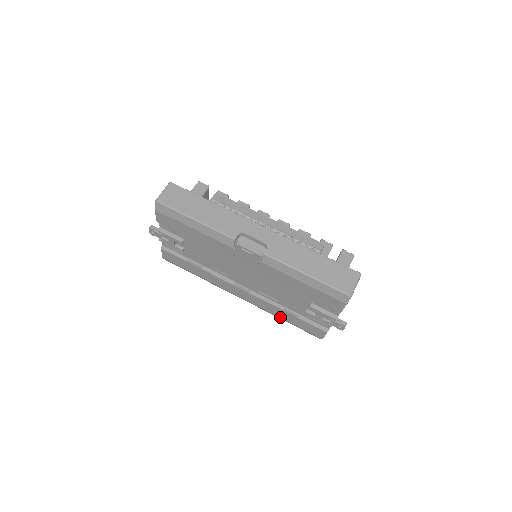
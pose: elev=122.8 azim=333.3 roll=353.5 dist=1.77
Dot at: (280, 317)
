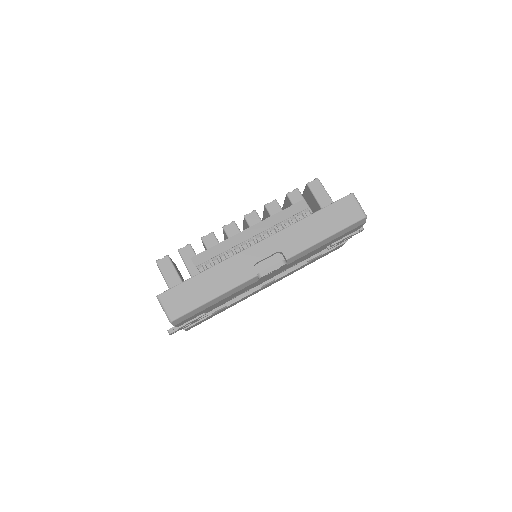
Dot at: occluded
